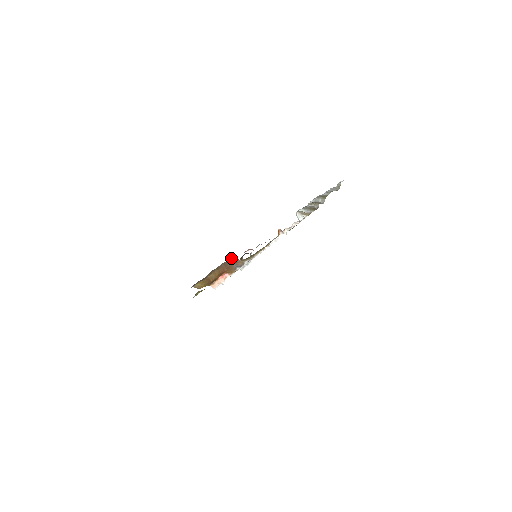
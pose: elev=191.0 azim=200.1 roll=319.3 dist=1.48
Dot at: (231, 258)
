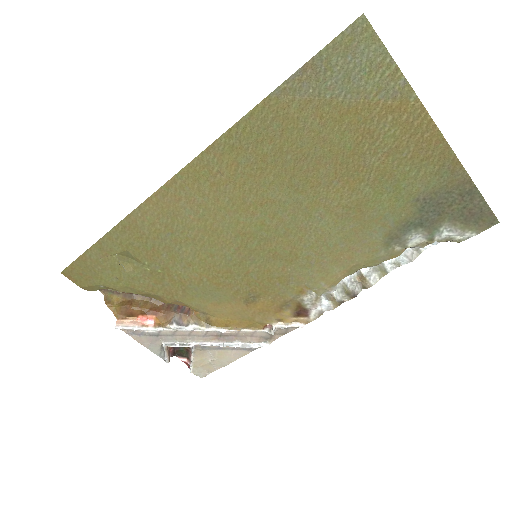
Dot at: occluded
